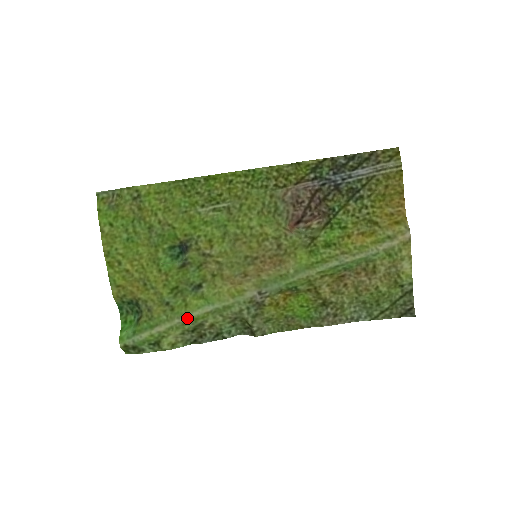
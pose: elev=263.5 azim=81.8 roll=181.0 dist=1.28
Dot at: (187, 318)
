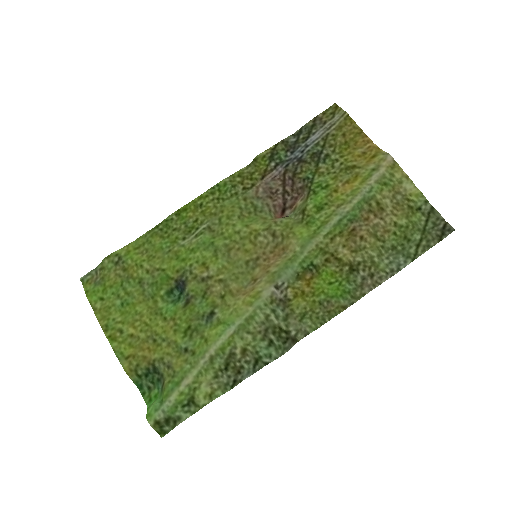
Dot at: (212, 352)
